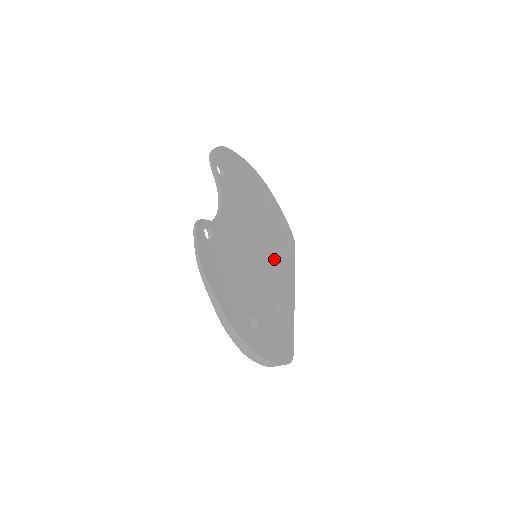
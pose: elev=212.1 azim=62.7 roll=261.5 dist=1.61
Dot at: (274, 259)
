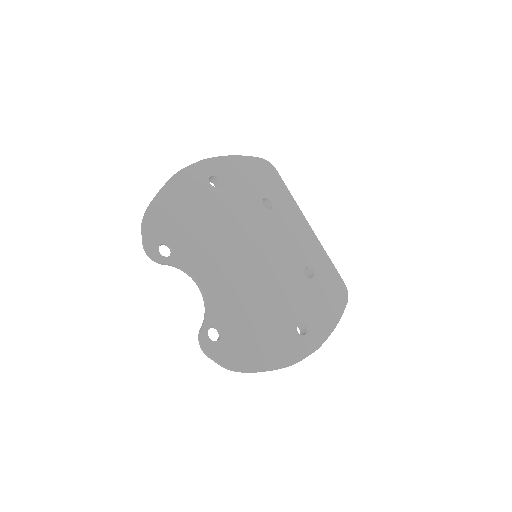
Dot at: (270, 230)
